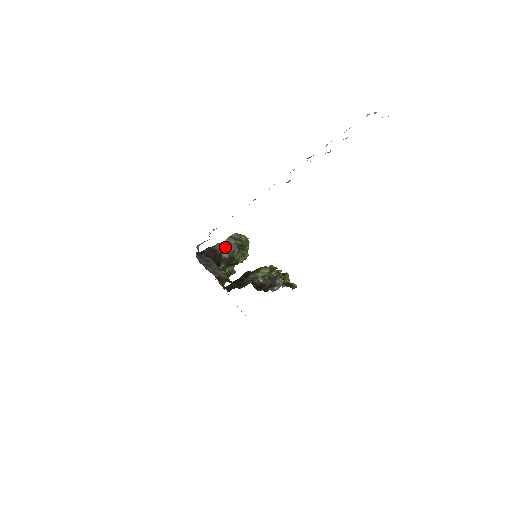
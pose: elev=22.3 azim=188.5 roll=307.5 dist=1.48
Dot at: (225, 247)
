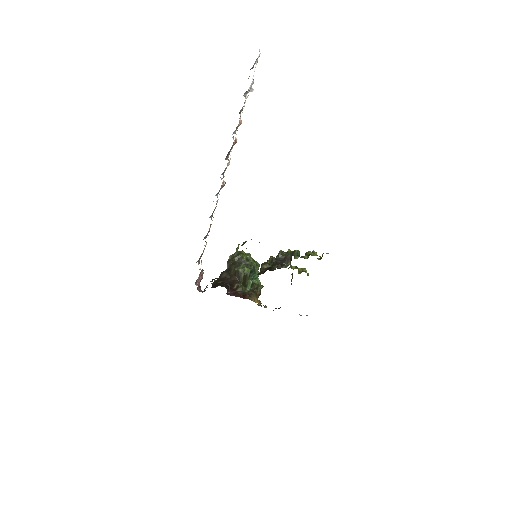
Dot at: (228, 271)
